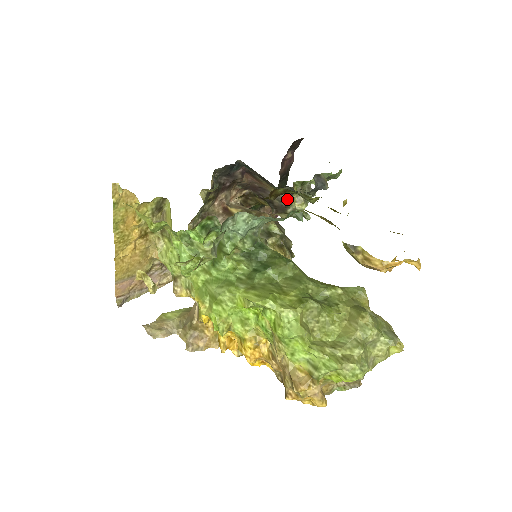
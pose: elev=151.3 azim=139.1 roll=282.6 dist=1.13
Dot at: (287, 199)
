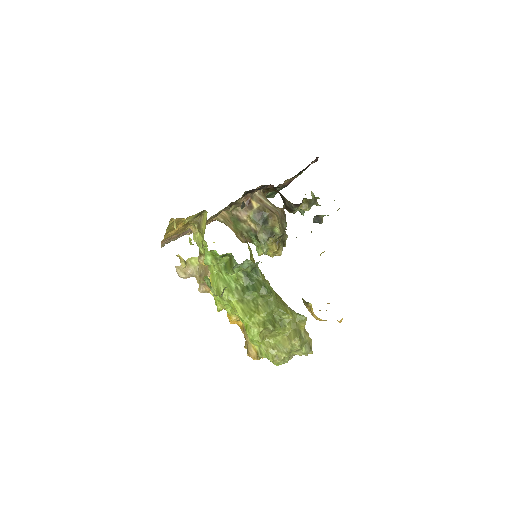
Dot at: (295, 207)
